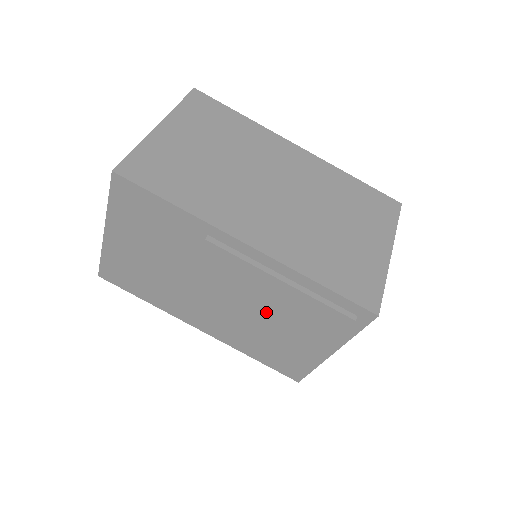
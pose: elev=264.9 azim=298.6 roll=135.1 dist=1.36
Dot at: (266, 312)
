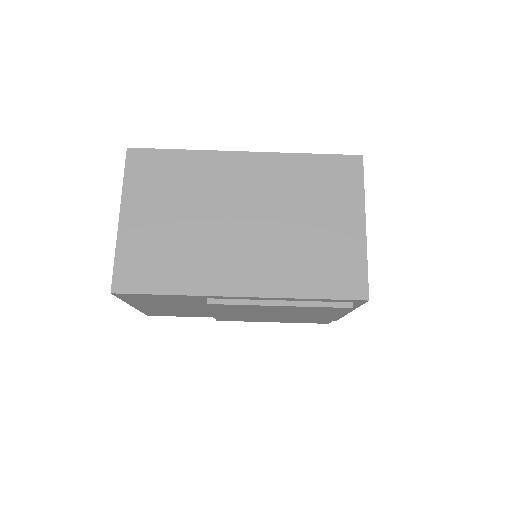
Dot at: (282, 313)
